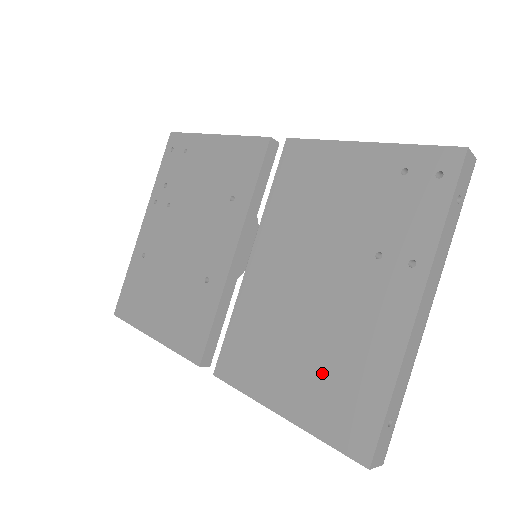
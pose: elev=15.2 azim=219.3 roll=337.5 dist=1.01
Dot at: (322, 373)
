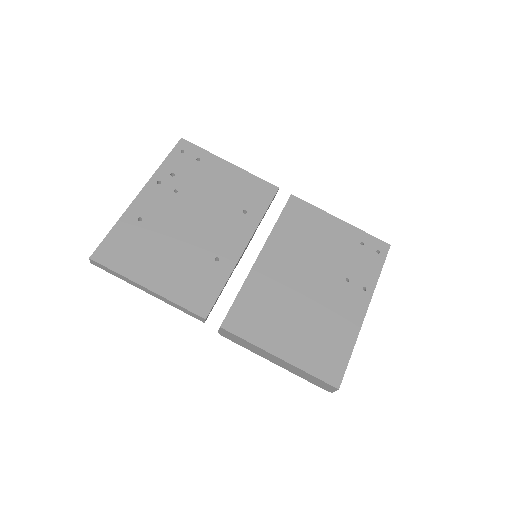
Dot at: (312, 336)
